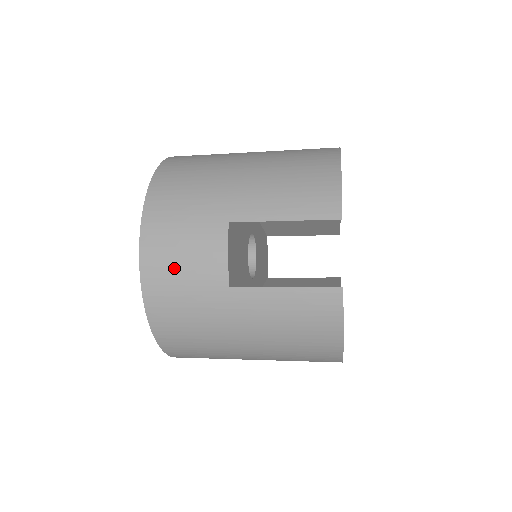
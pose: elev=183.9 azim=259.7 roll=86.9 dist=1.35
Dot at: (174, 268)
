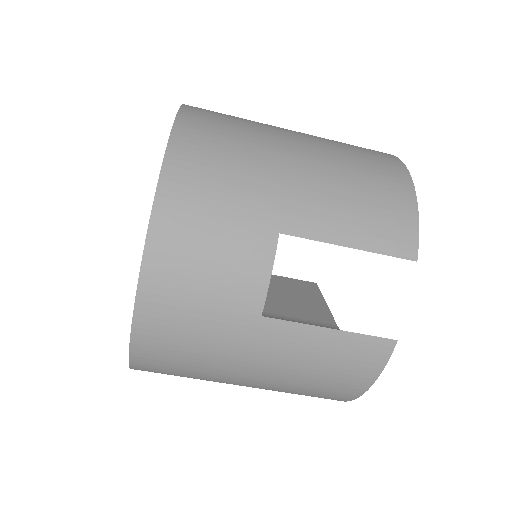
Dot at: (192, 279)
